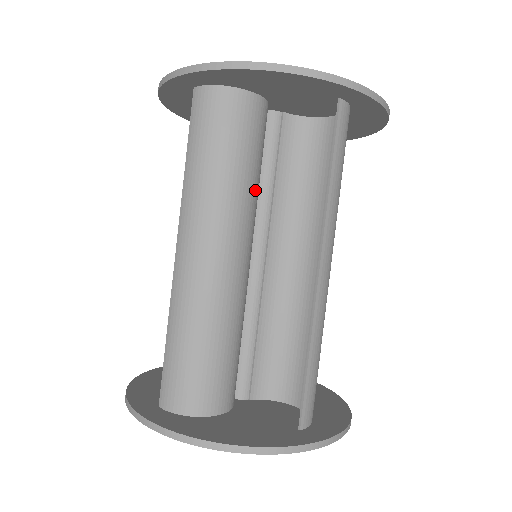
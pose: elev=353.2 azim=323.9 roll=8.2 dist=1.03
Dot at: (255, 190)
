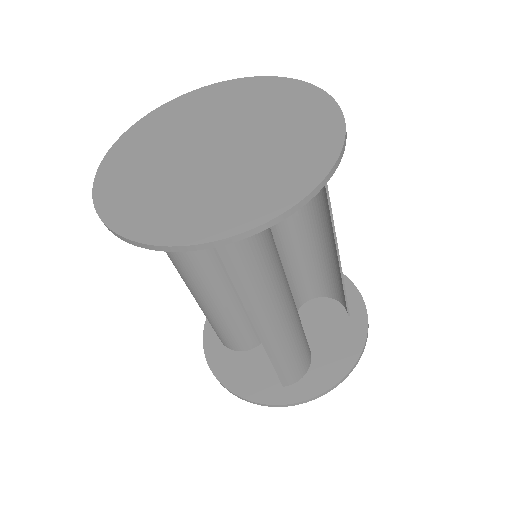
Dot at: occluded
